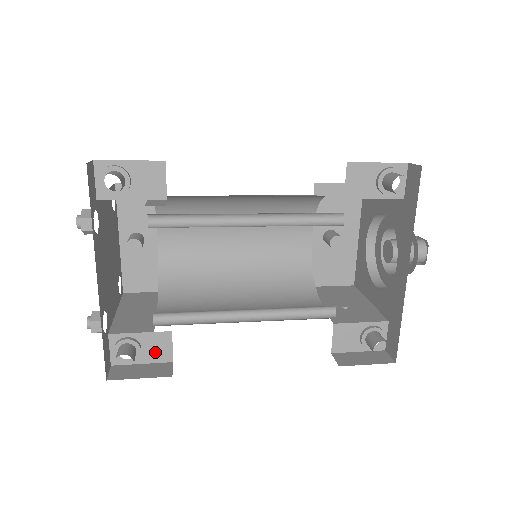
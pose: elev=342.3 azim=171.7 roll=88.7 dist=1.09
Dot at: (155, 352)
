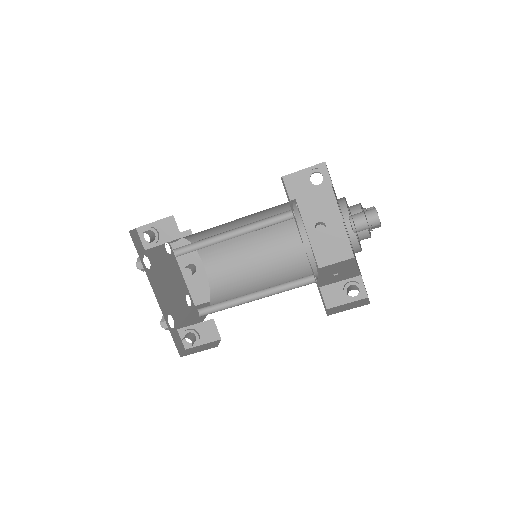
Dot at: (208, 335)
